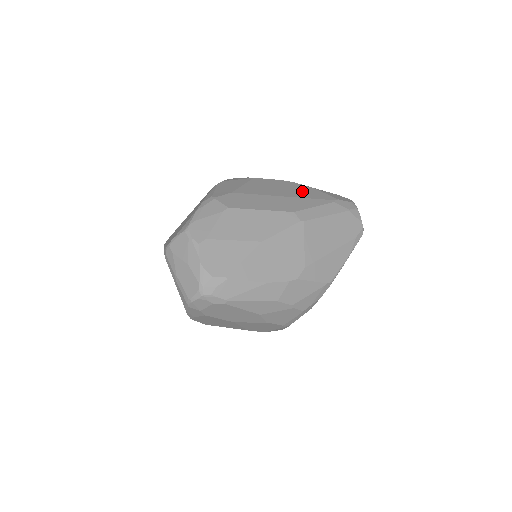
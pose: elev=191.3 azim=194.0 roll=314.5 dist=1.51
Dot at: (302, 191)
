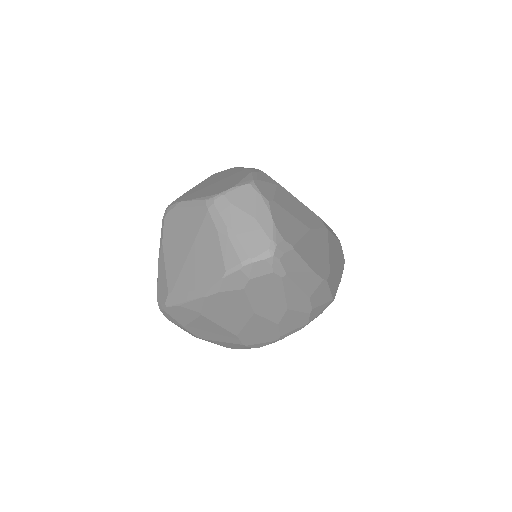
Dot at: occluded
